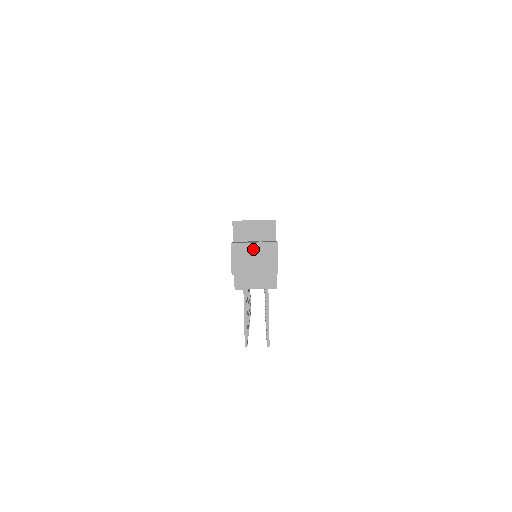
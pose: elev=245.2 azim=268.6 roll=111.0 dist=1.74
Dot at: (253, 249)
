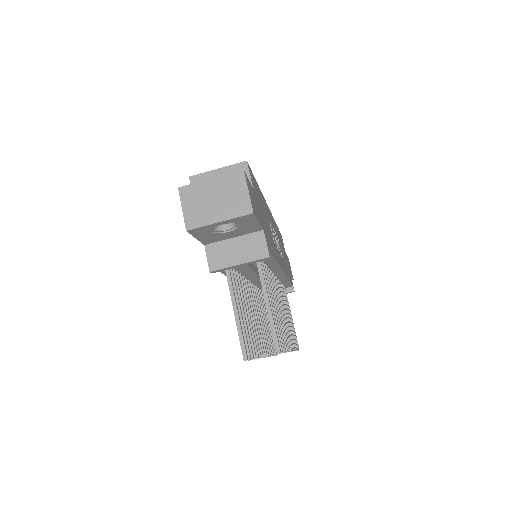
Dot at: (211, 188)
